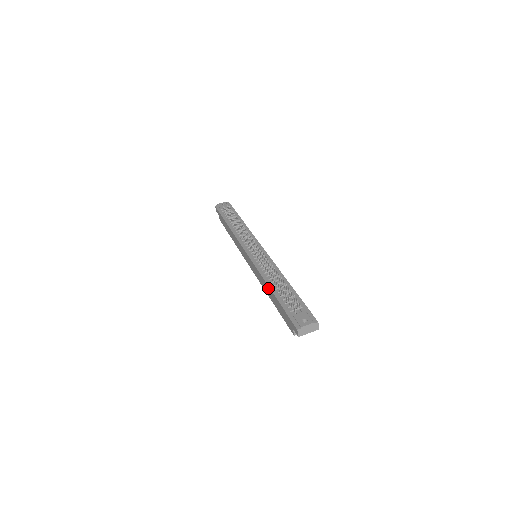
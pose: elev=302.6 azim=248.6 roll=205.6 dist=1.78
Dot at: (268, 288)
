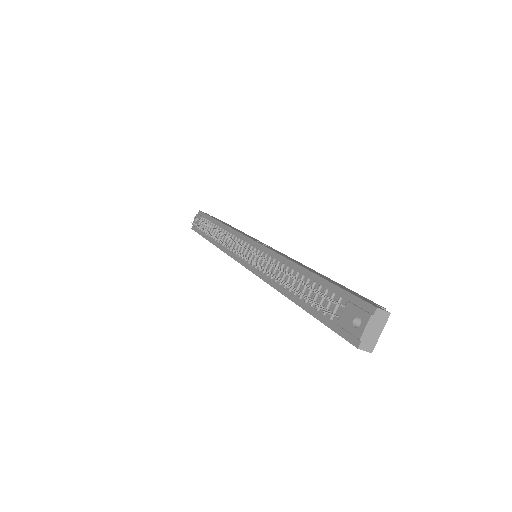
Dot at: occluded
